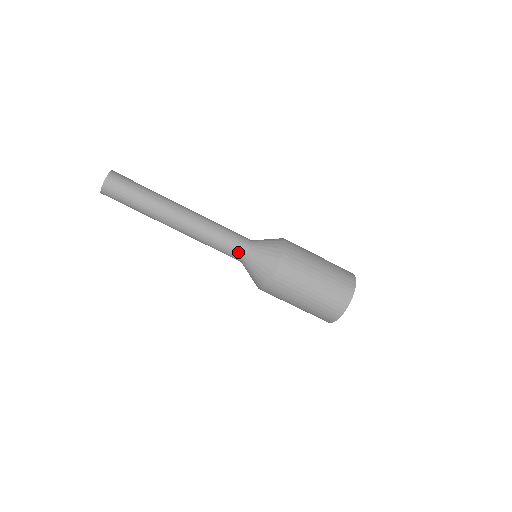
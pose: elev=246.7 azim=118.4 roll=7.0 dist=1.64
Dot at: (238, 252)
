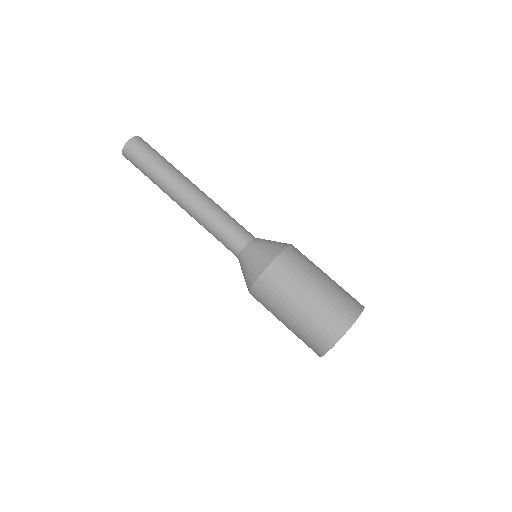
Dot at: (241, 236)
